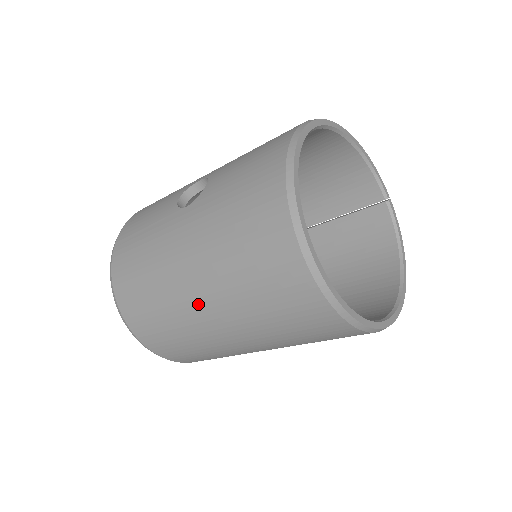
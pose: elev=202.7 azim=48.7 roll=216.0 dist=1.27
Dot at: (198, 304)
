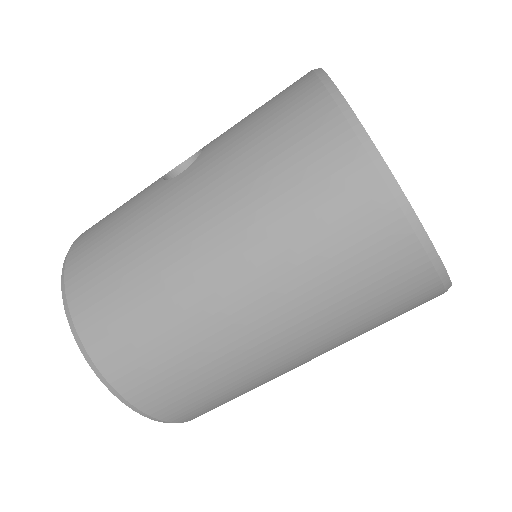
Dot at: (213, 281)
